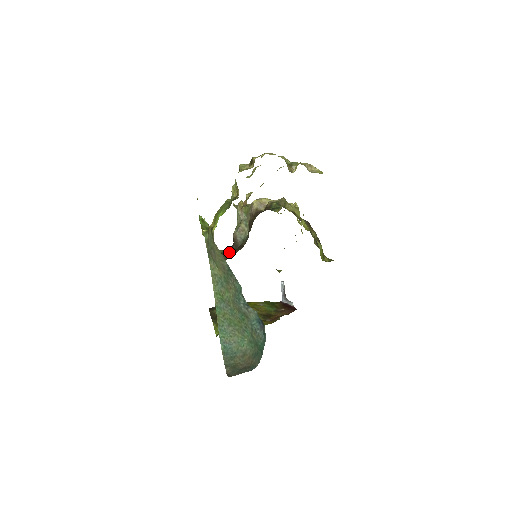
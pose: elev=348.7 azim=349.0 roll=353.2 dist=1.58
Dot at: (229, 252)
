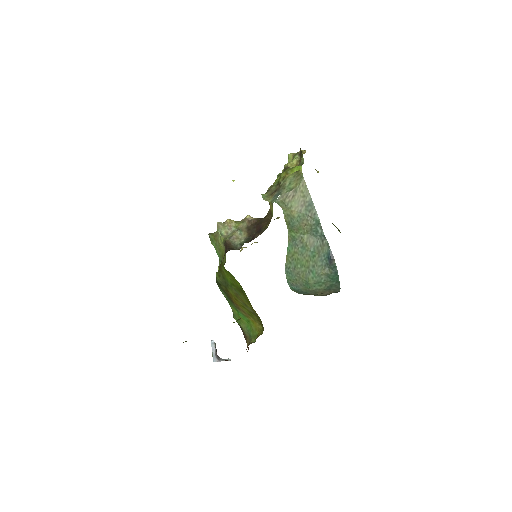
Dot at: occluded
